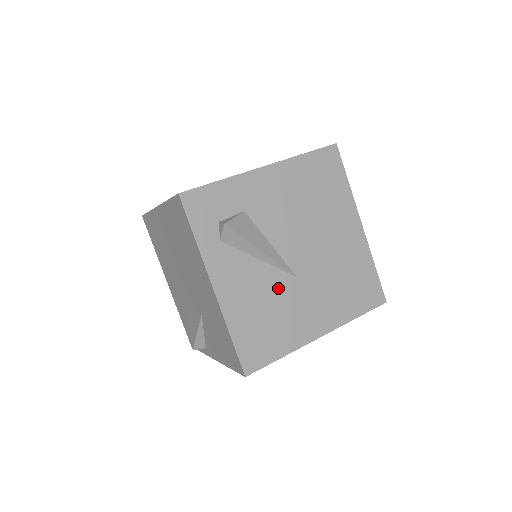
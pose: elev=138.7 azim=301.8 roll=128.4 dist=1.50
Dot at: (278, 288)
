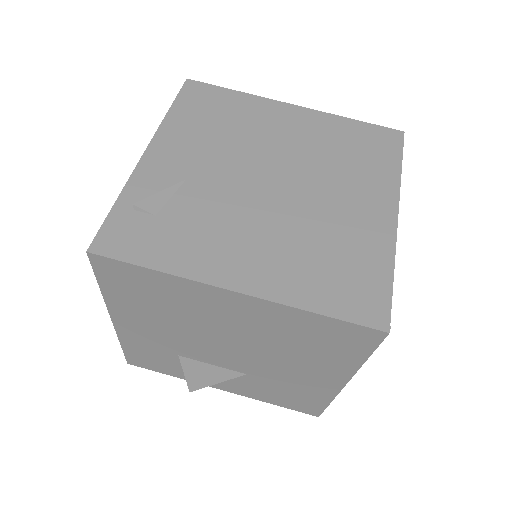
Dot at: occluded
